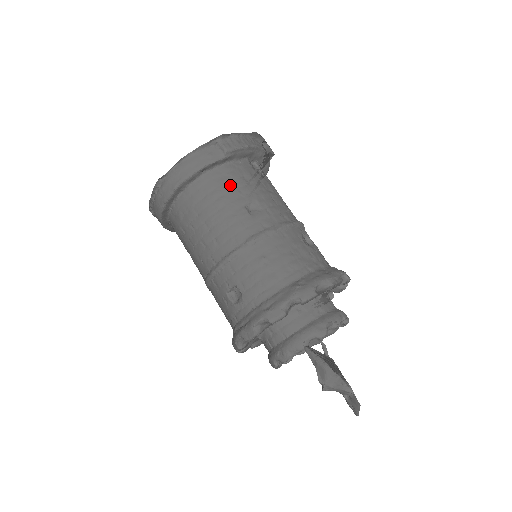
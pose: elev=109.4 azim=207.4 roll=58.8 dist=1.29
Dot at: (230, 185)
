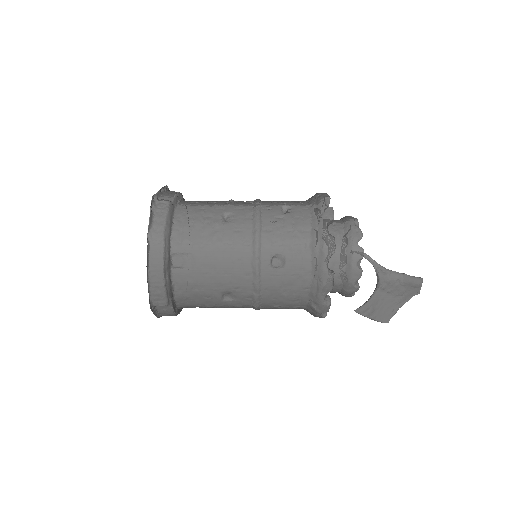
Dot at: (198, 301)
